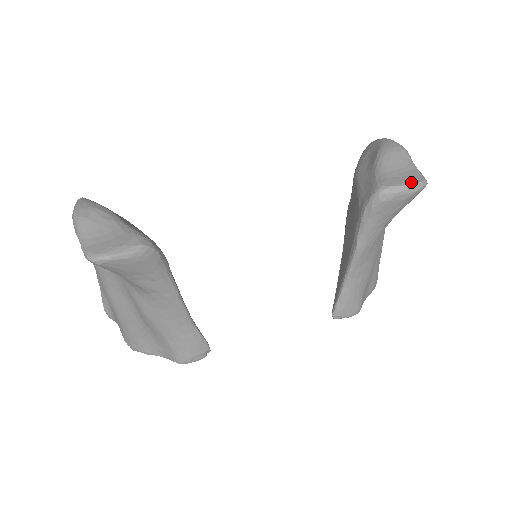
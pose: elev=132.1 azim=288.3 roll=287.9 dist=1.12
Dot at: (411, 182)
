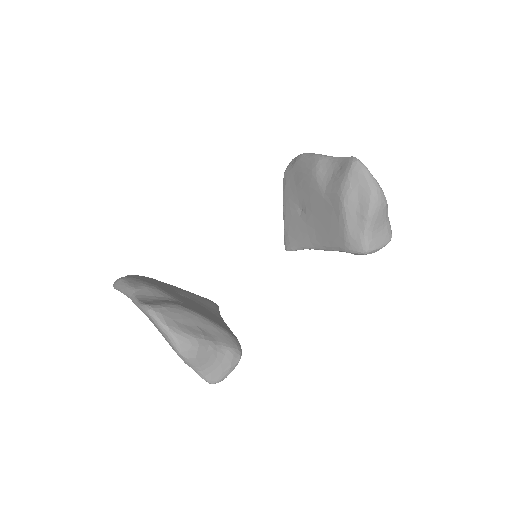
Dot at: (385, 243)
